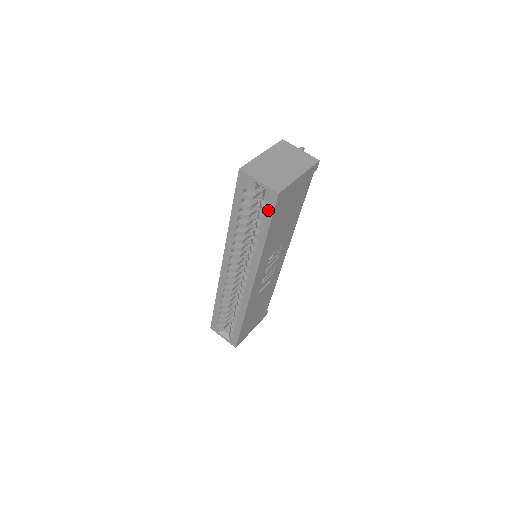
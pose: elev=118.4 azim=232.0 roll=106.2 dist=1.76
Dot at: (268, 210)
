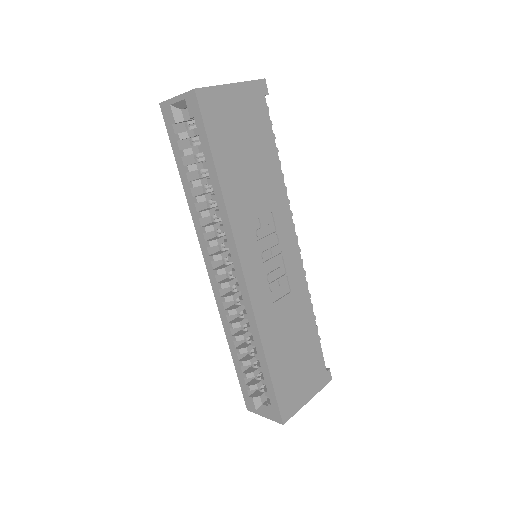
Dot at: (199, 126)
